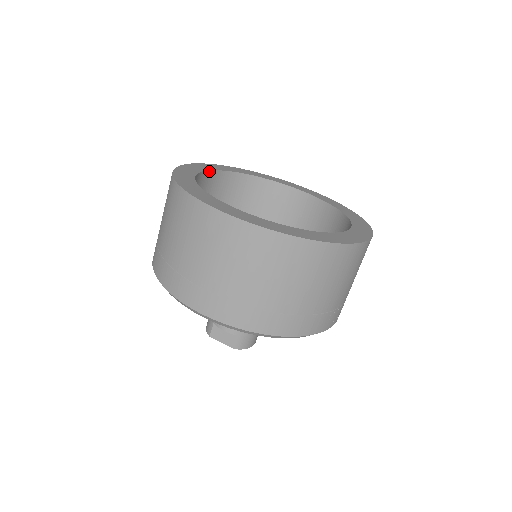
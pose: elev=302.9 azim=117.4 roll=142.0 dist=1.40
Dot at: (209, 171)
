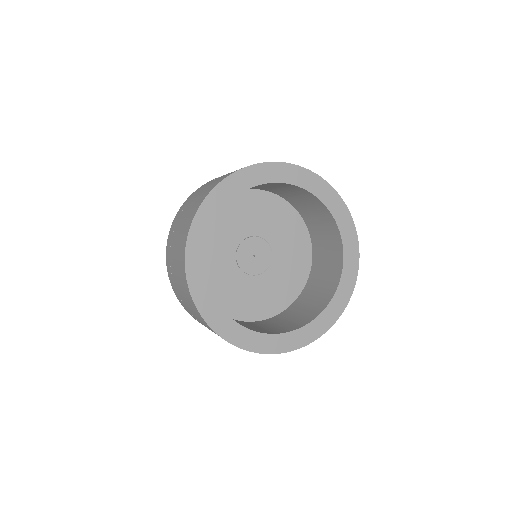
Dot at: (273, 182)
